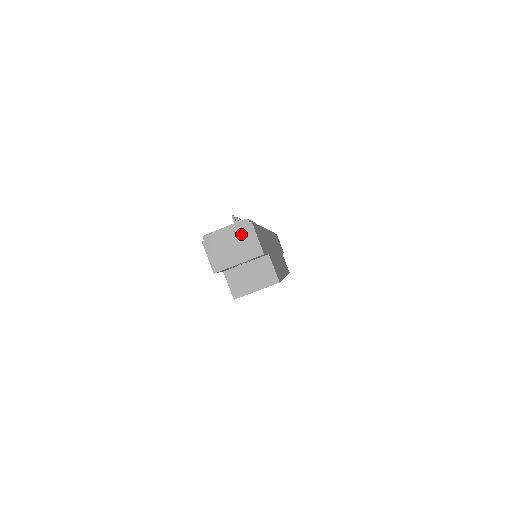
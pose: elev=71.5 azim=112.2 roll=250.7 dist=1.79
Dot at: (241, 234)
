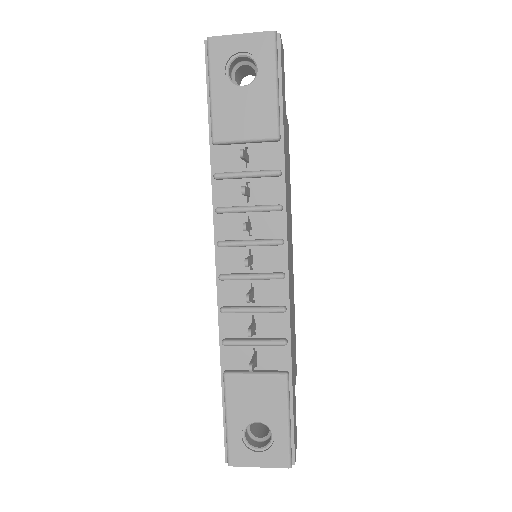
Dot at: occluded
